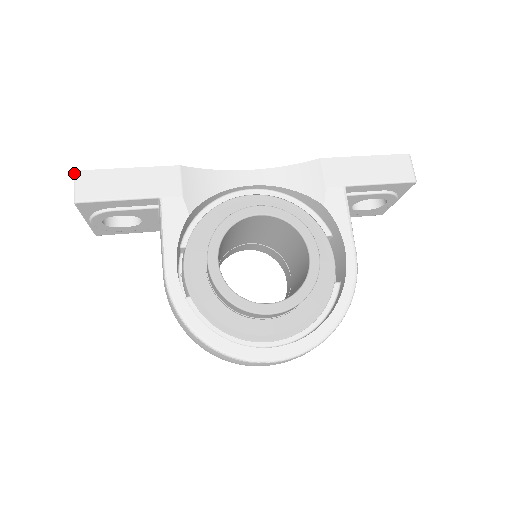
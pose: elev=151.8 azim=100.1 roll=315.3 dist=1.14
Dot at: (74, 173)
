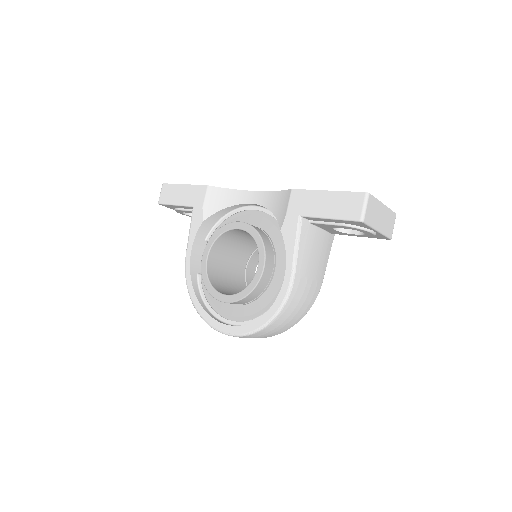
Dot at: (162, 185)
